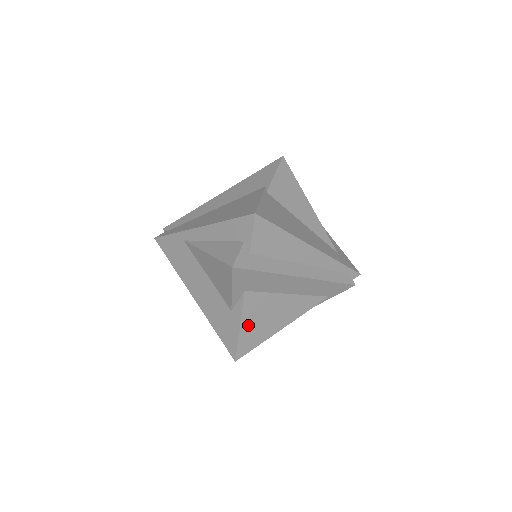
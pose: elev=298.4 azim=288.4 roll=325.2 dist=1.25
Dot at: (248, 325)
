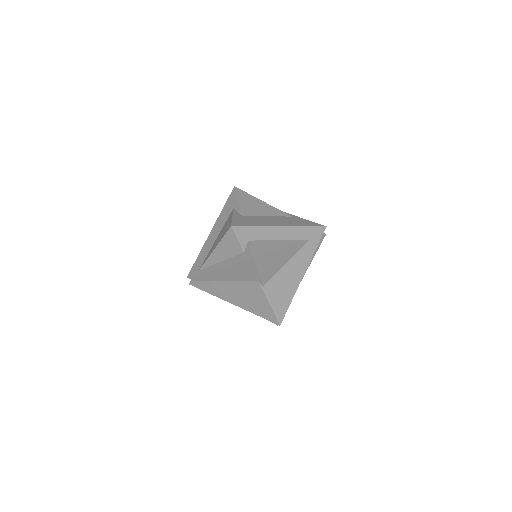
Dot at: occluded
